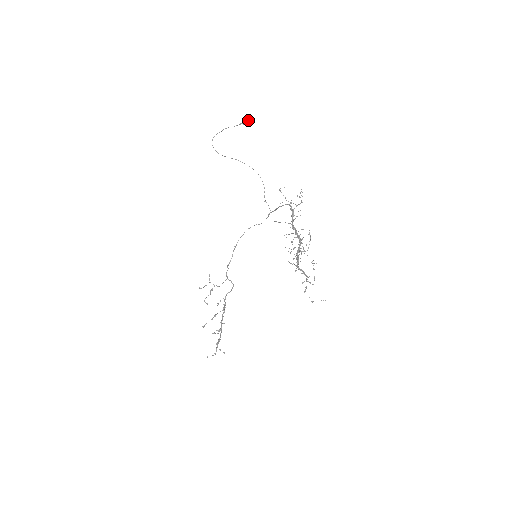
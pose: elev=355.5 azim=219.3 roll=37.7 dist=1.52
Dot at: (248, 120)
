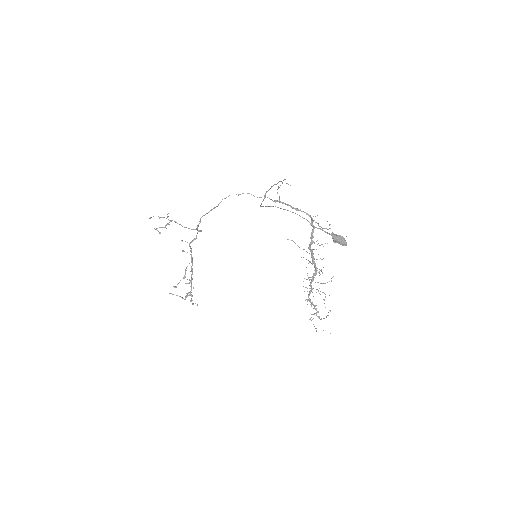
Dot at: occluded
